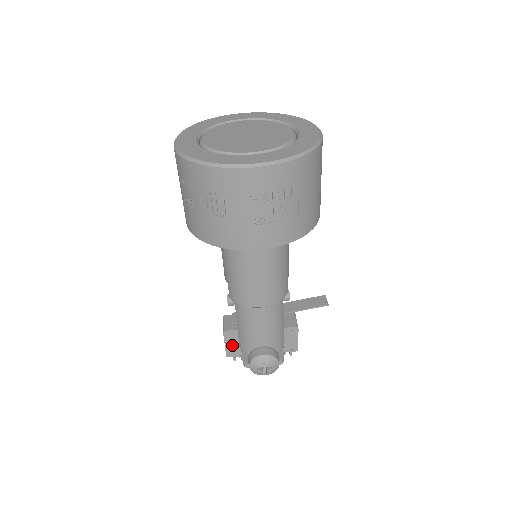
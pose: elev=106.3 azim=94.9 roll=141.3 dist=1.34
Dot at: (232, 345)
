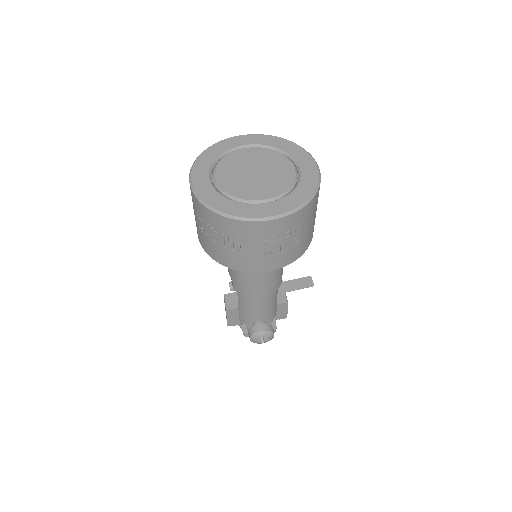
Dot at: (233, 318)
